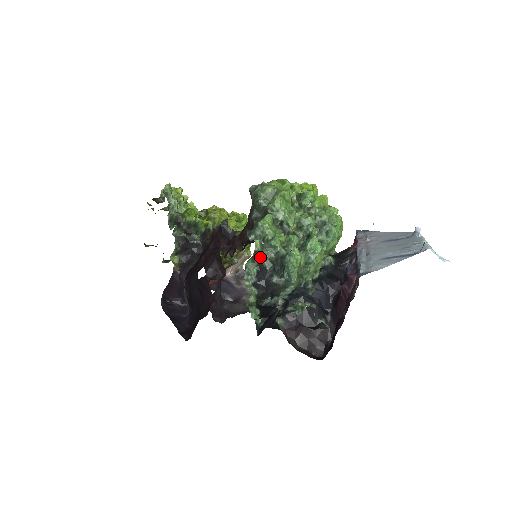
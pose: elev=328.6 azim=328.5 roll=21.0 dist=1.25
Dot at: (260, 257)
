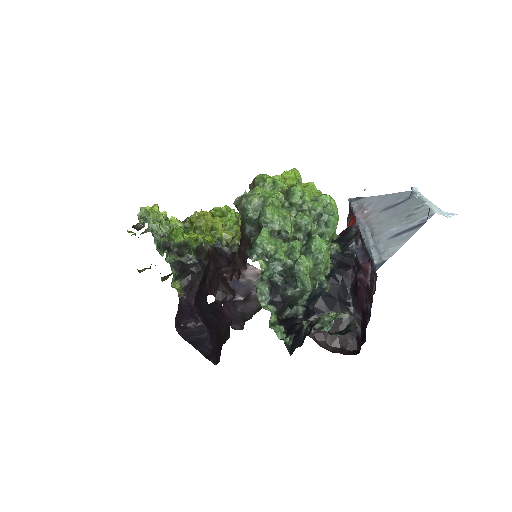
Dot at: (268, 274)
